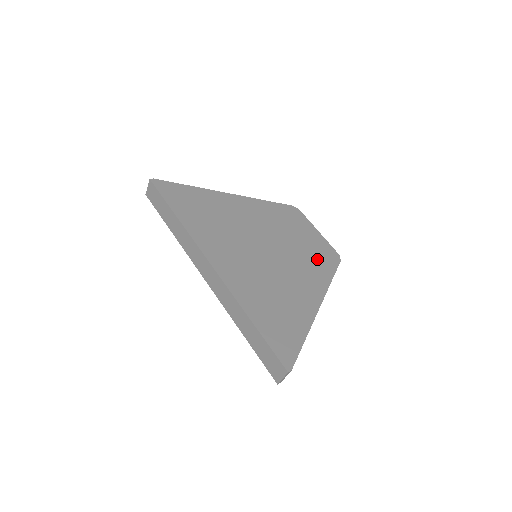
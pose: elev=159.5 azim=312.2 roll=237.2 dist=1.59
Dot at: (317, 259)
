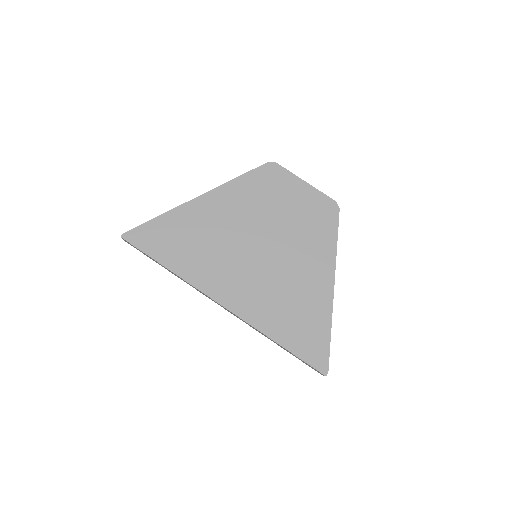
Dot at: (315, 225)
